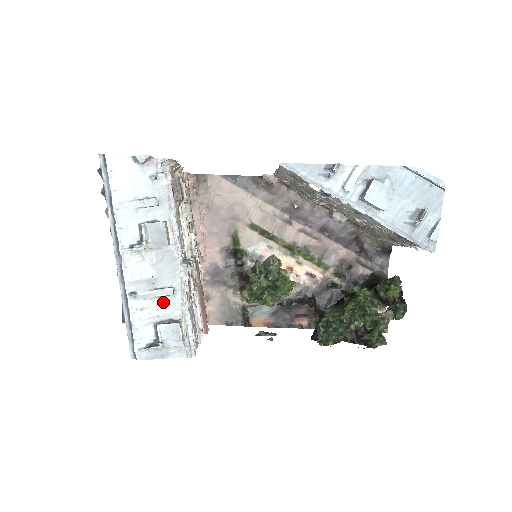
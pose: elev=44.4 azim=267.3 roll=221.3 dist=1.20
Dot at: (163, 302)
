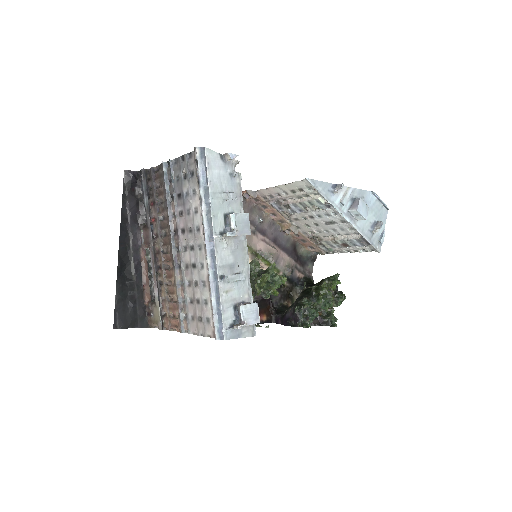
Dot at: (238, 286)
